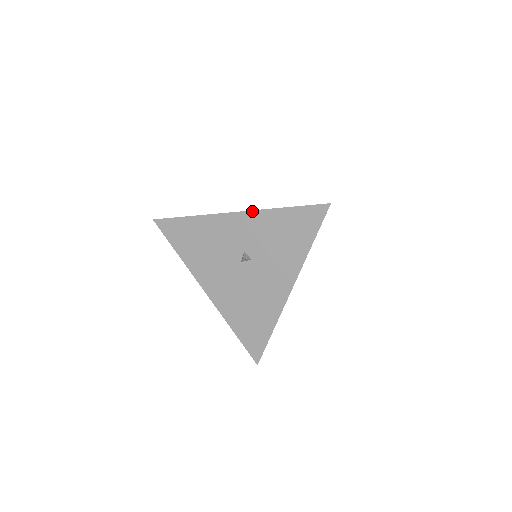
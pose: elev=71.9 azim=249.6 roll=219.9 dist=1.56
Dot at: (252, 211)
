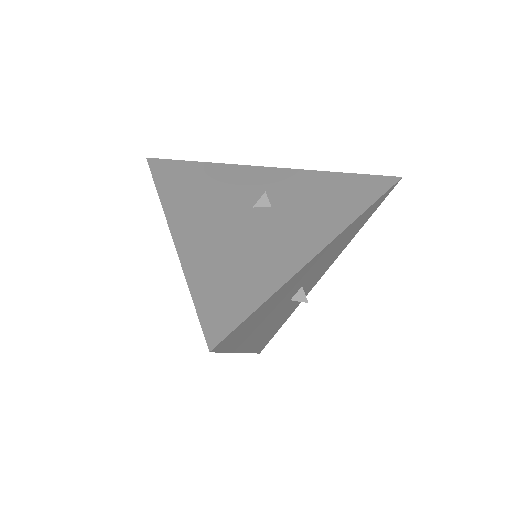
Dot at: (293, 169)
